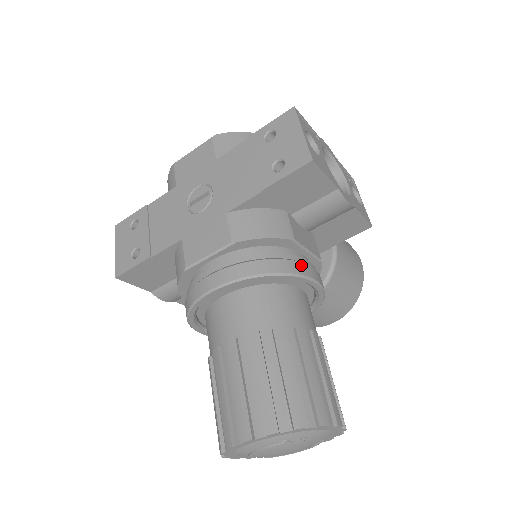
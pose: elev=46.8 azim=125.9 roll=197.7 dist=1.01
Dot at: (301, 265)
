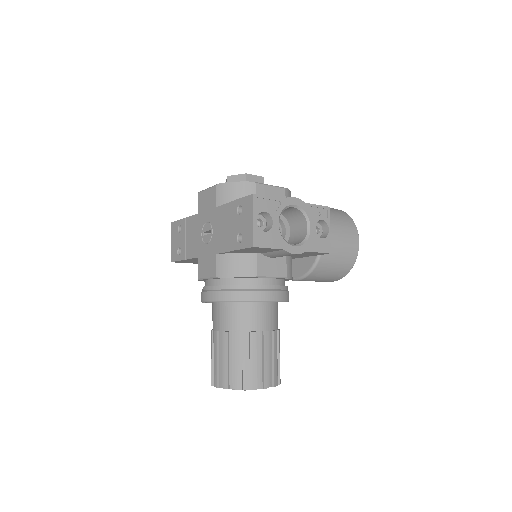
Dot at: (260, 293)
